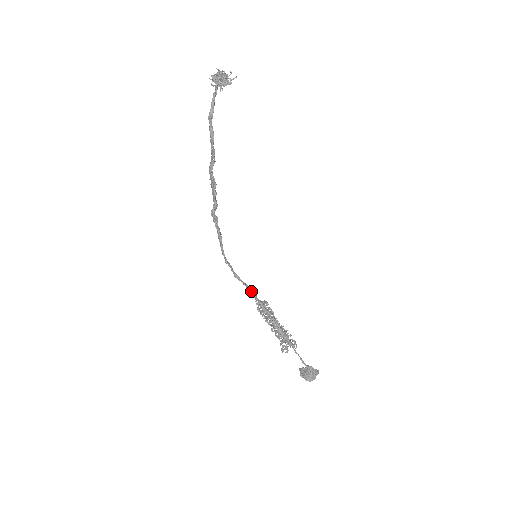
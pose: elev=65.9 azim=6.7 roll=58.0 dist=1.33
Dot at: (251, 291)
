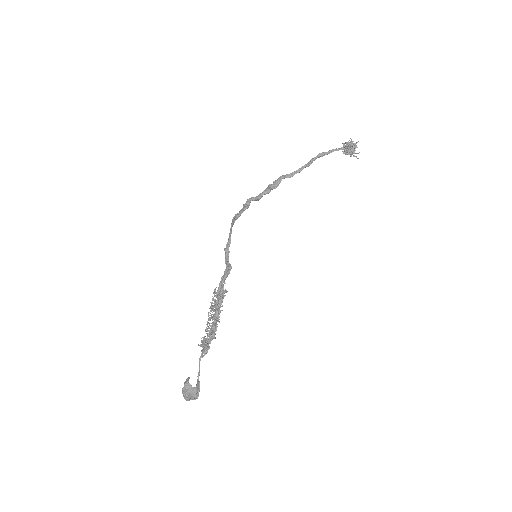
Dot at: occluded
